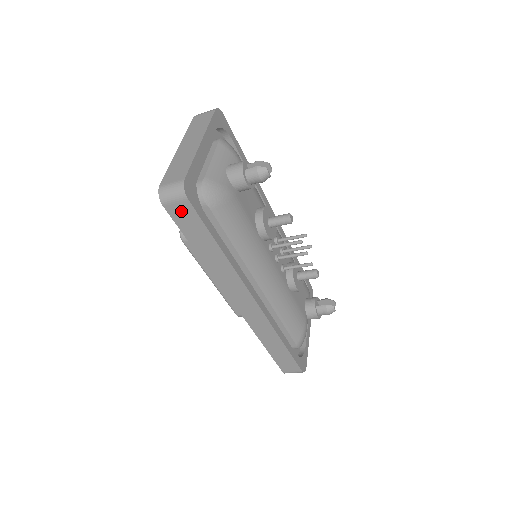
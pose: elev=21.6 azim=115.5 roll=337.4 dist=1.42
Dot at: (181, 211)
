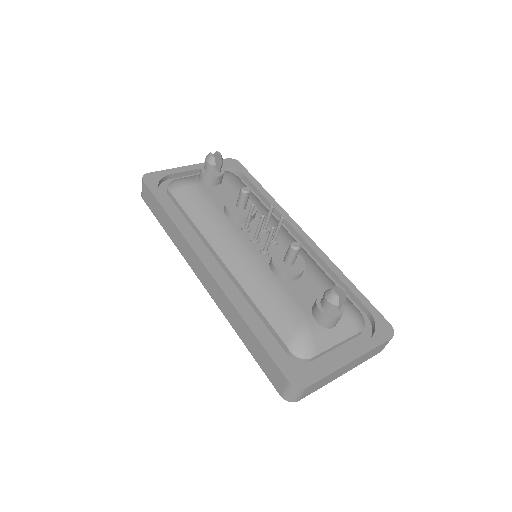
Dot at: (146, 195)
